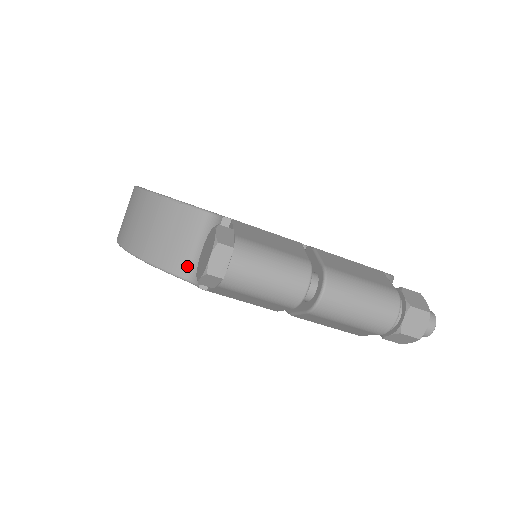
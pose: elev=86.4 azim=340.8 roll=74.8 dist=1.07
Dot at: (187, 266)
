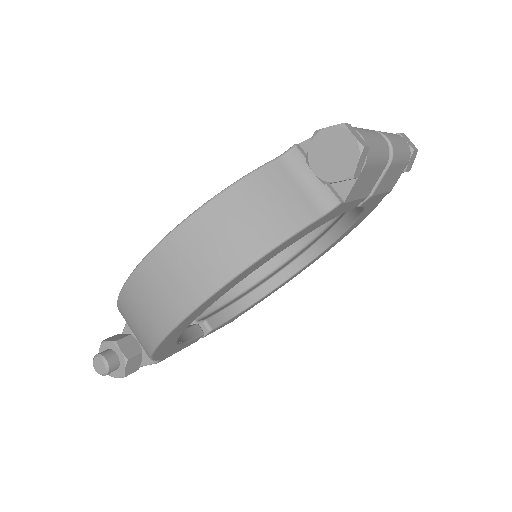
Dot at: (310, 206)
